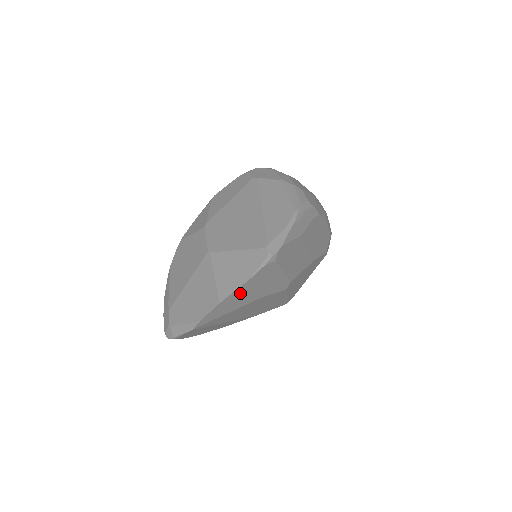
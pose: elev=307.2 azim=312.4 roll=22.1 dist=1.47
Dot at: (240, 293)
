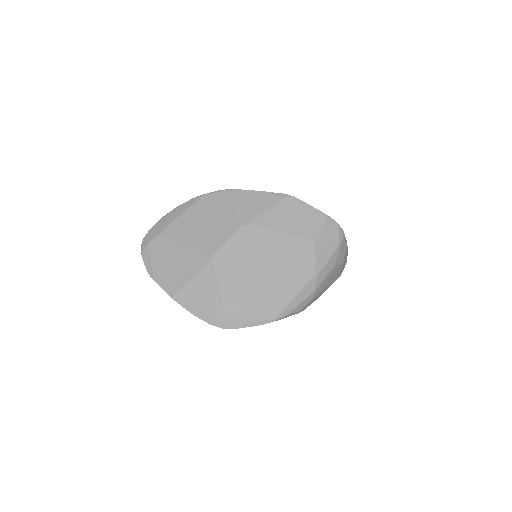
Dot at: occluded
